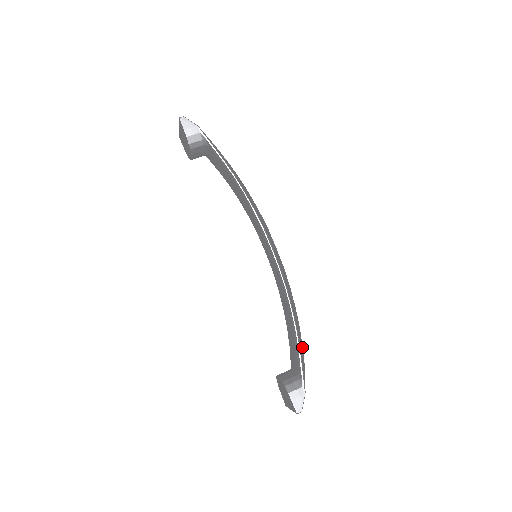
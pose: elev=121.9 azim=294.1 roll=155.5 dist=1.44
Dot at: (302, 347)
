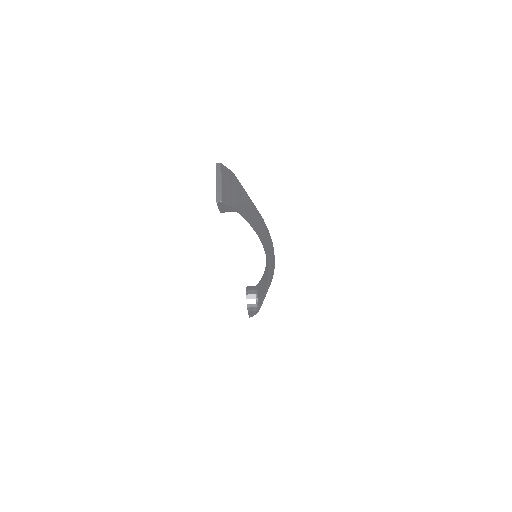
Dot at: occluded
